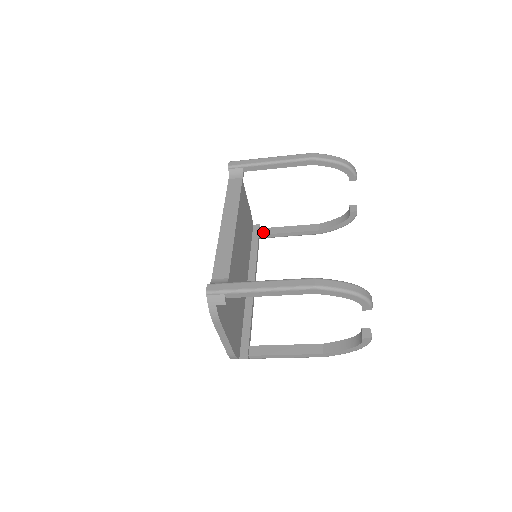
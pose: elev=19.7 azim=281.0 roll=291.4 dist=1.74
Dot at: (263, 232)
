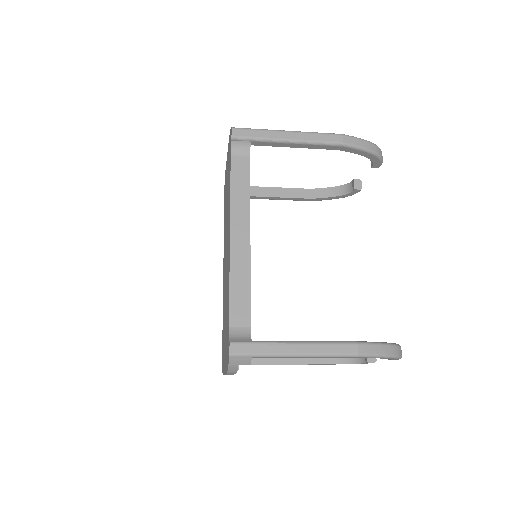
Dot at: occluded
